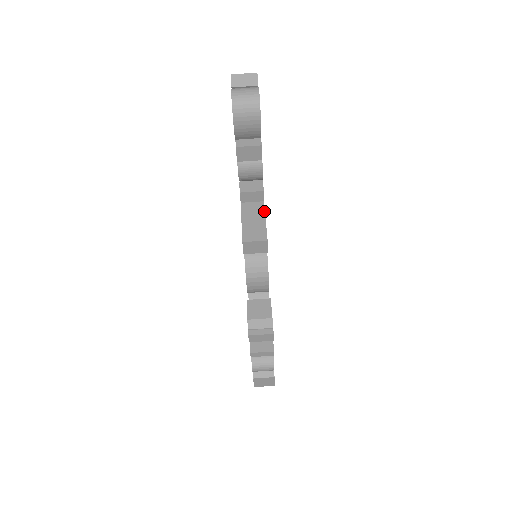
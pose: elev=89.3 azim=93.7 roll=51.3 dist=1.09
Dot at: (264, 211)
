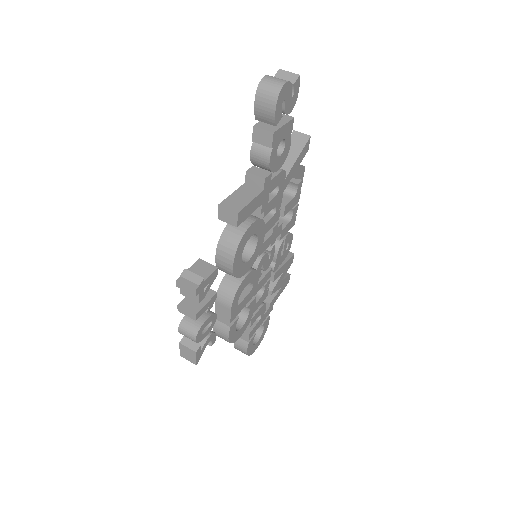
Dot at: (256, 195)
